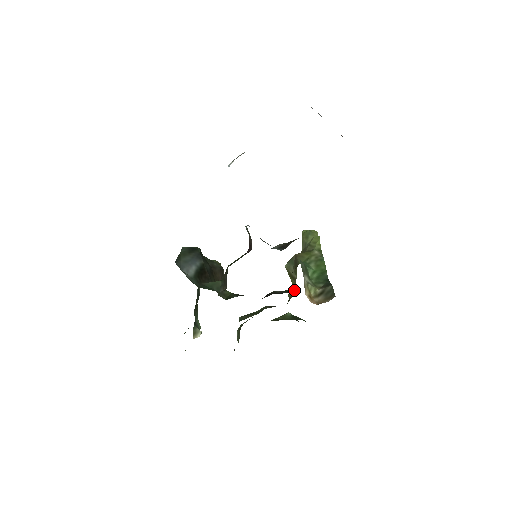
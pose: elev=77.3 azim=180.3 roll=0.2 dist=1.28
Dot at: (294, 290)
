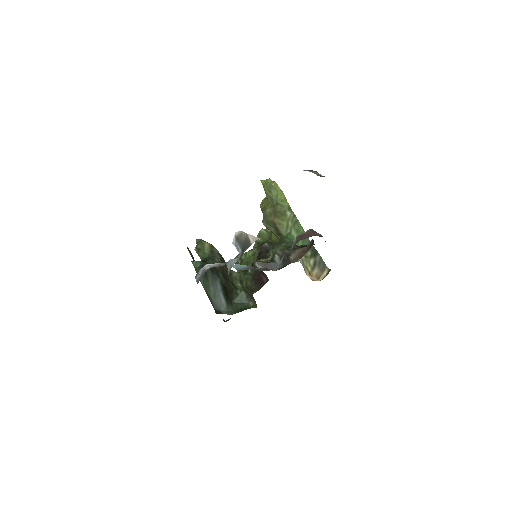
Dot at: occluded
